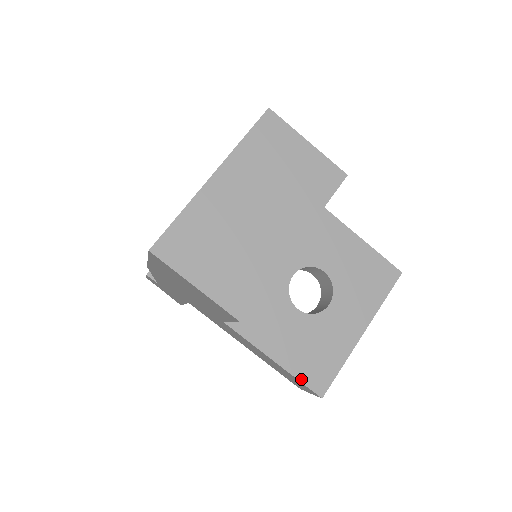
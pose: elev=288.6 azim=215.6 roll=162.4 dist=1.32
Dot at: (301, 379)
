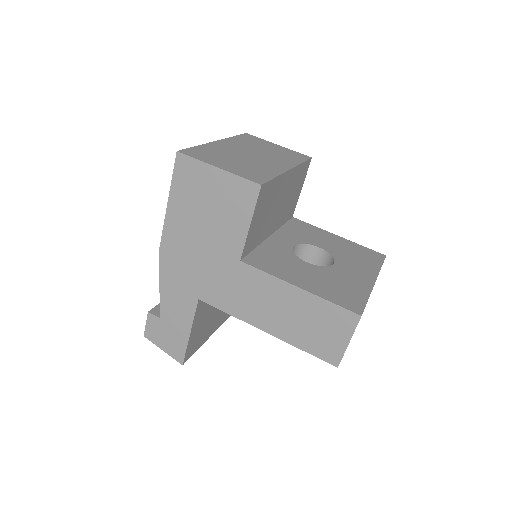
Dot at: (332, 301)
